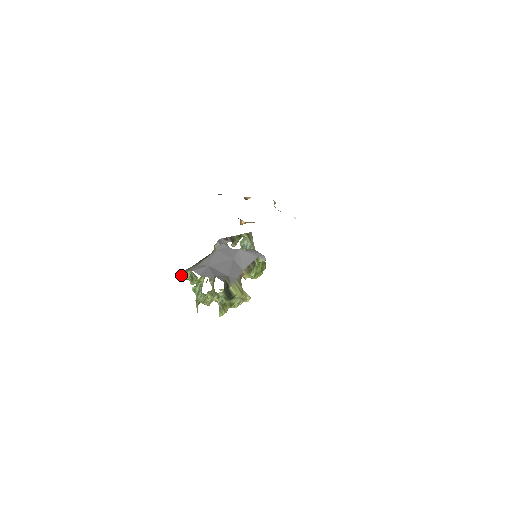
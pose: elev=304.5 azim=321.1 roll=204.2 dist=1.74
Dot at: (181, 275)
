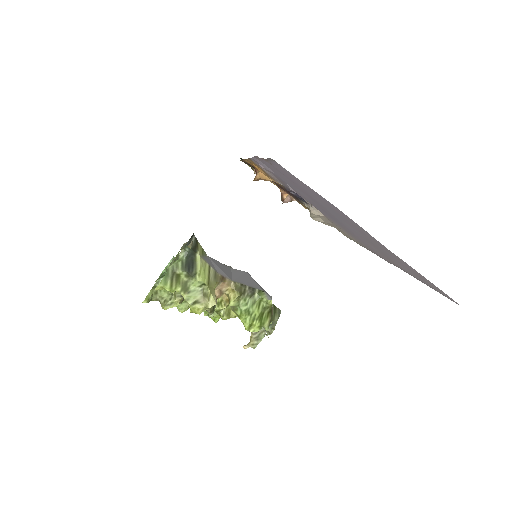
Dot at: occluded
